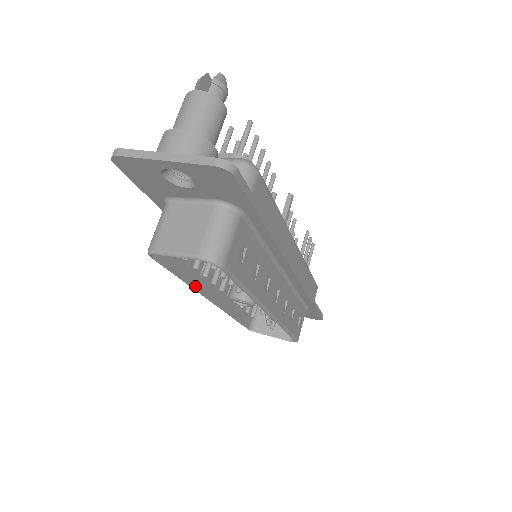
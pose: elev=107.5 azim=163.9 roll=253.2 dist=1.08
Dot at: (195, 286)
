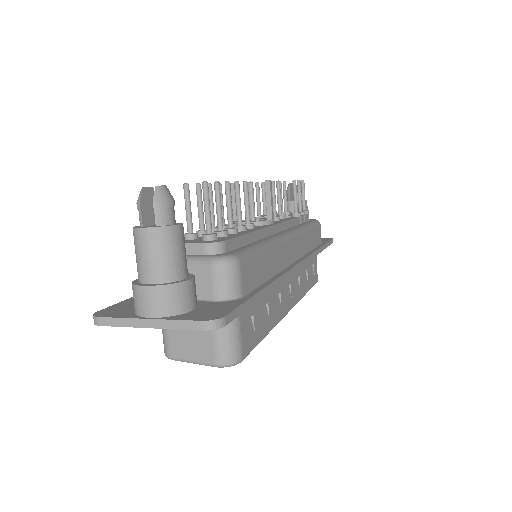
Dot at: occluded
